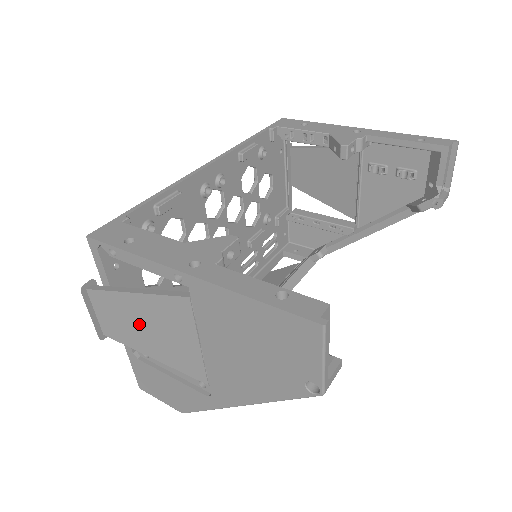
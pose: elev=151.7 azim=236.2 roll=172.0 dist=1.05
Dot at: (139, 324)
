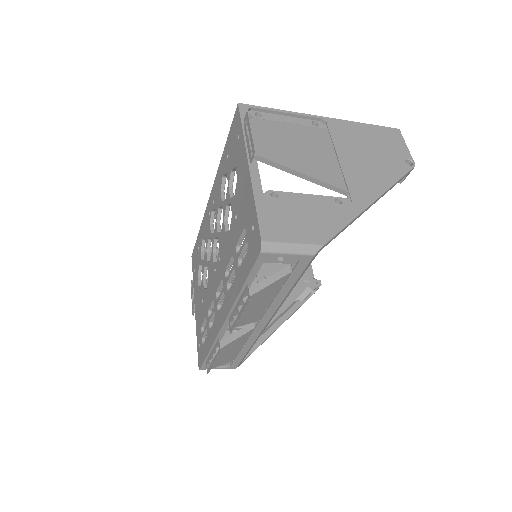
Dot at: (291, 144)
